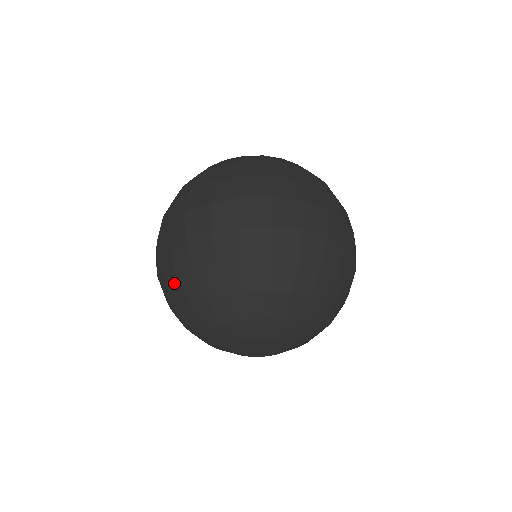
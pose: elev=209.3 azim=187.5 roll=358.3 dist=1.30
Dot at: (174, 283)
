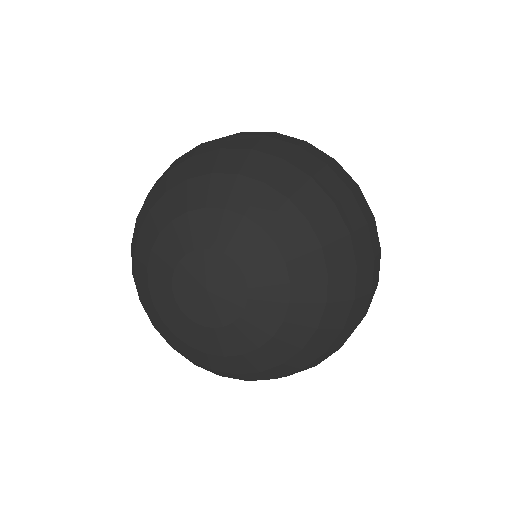
Dot at: (241, 149)
